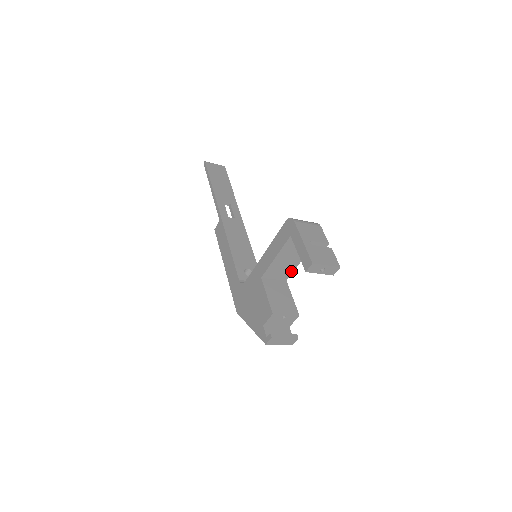
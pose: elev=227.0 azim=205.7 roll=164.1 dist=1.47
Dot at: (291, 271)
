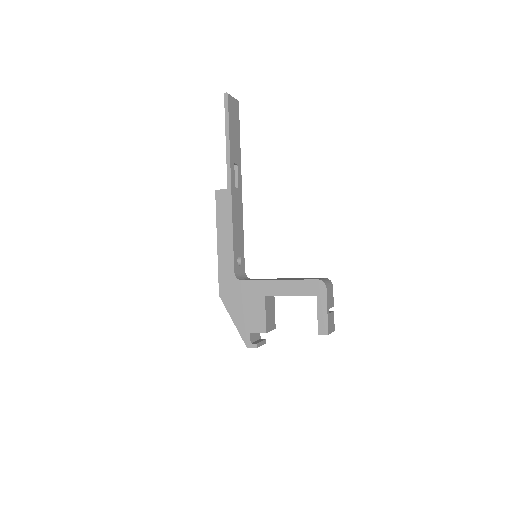
Dot at: occluded
